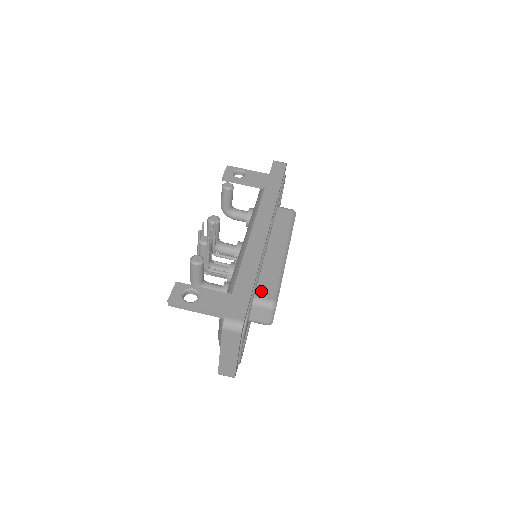
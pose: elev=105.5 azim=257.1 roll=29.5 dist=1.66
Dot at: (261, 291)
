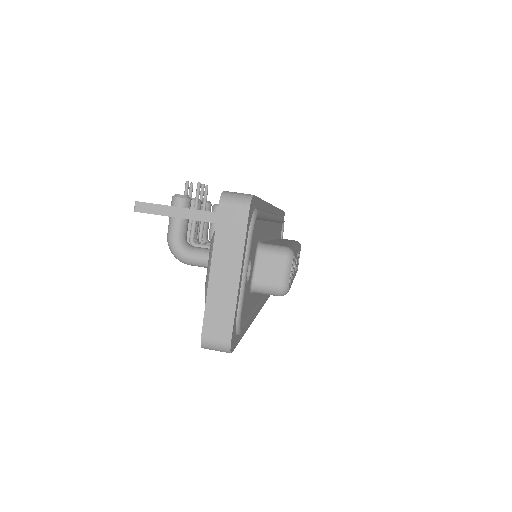
Dot at: (269, 243)
